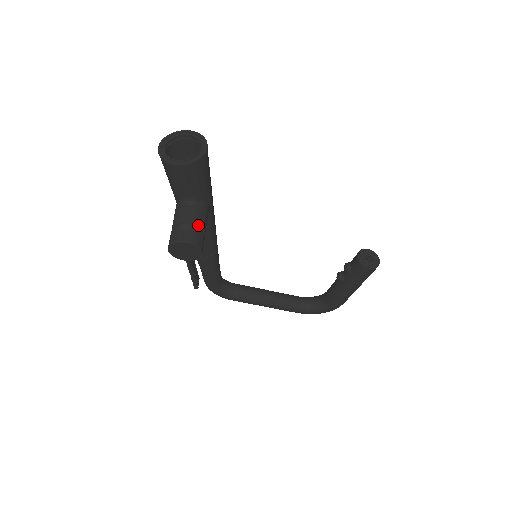
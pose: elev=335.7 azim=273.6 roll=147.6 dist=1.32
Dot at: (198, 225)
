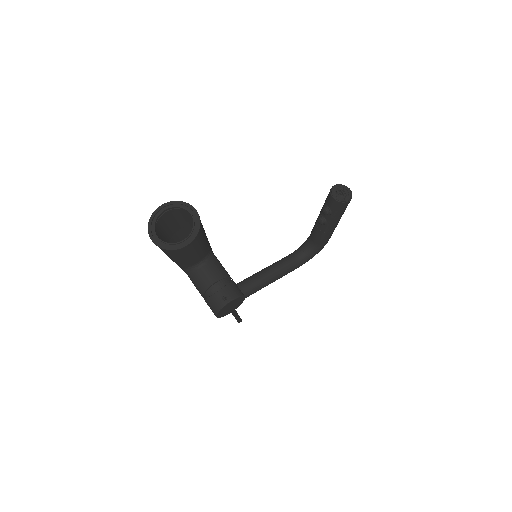
Dot at: (225, 278)
